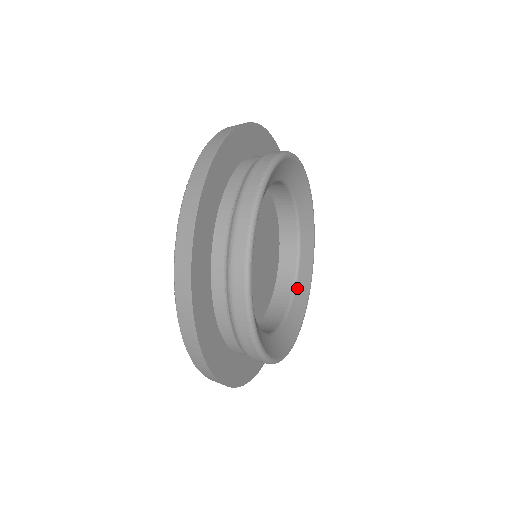
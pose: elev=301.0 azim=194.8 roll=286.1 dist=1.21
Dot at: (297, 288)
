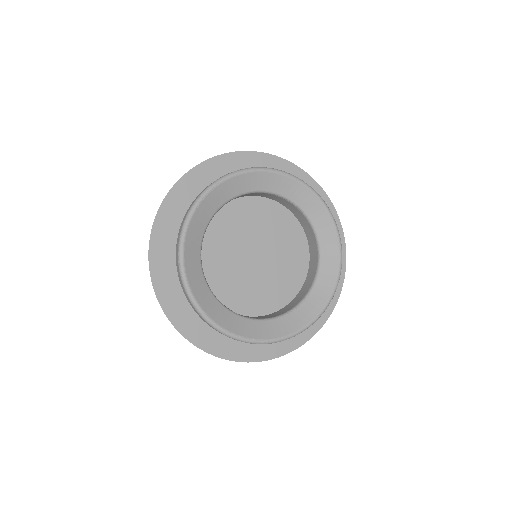
Dot at: (320, 241)
